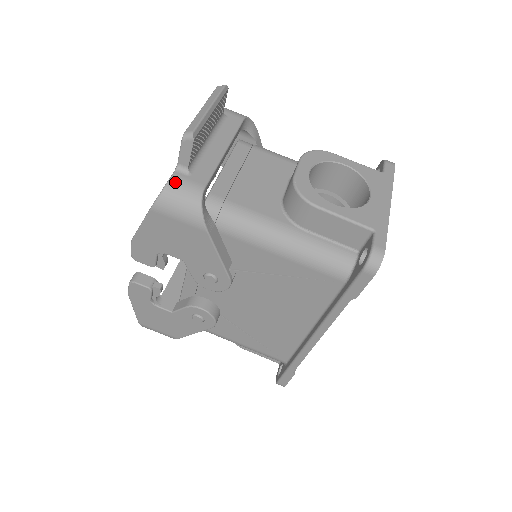
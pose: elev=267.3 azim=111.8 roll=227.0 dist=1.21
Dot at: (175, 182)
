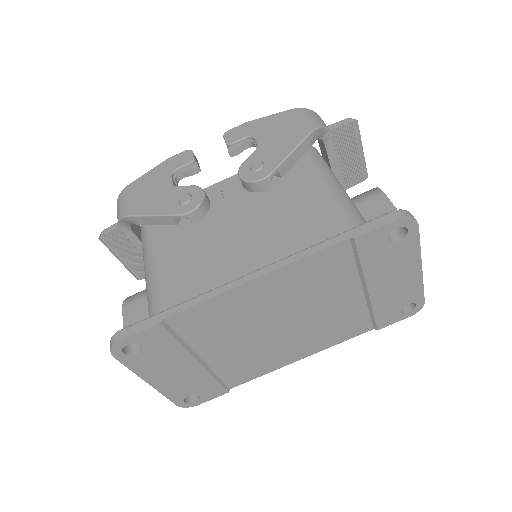
Dot at: occluded
